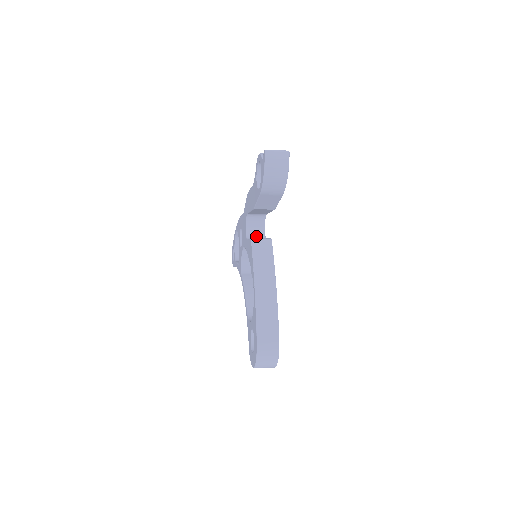
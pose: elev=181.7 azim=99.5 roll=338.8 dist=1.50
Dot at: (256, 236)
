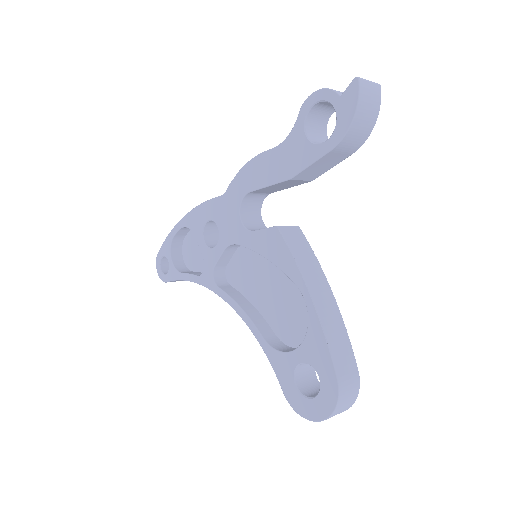
Dot at: (256, 226)
